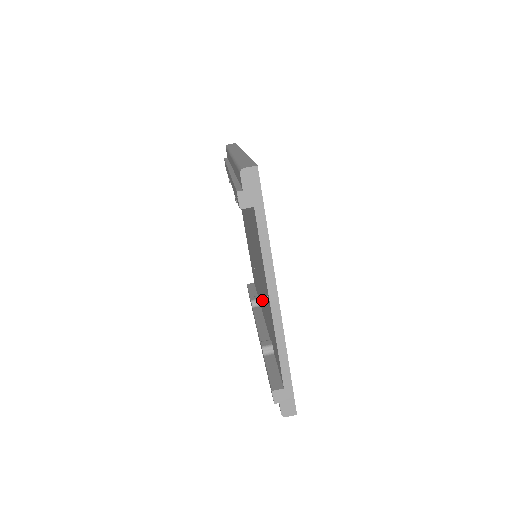
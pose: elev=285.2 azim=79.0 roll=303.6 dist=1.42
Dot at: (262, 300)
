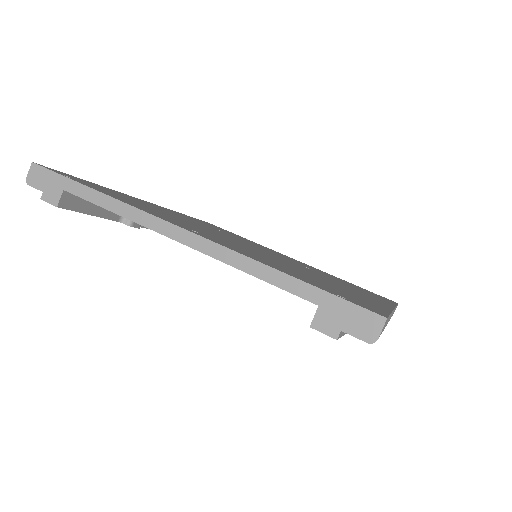
Dot at: occluded
